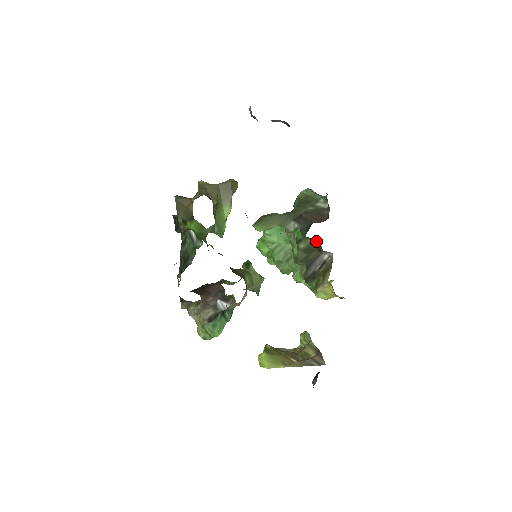
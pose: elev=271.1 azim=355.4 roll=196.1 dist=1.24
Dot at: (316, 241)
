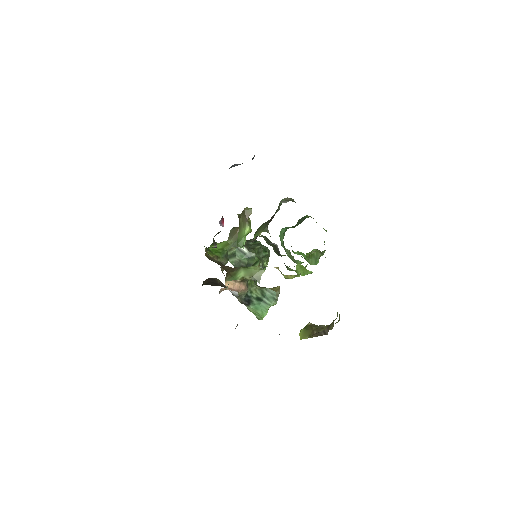
Dot at: (266, 237)
